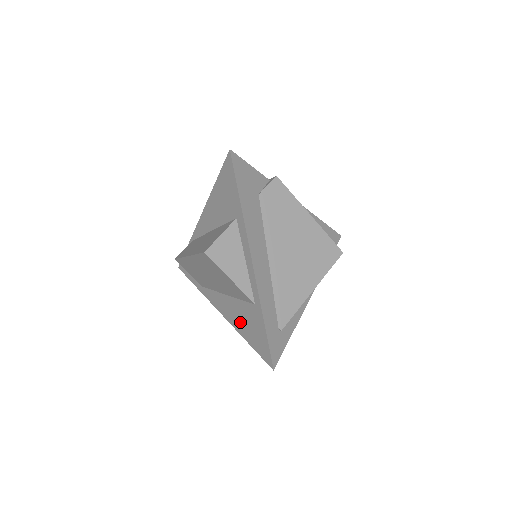
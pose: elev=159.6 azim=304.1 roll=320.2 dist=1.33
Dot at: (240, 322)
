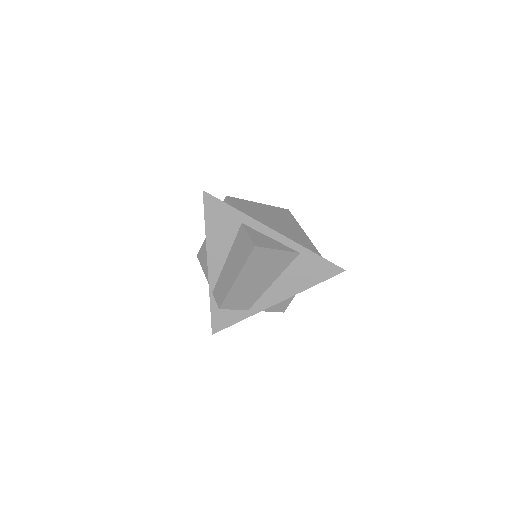
Dot at: (299, 282)
